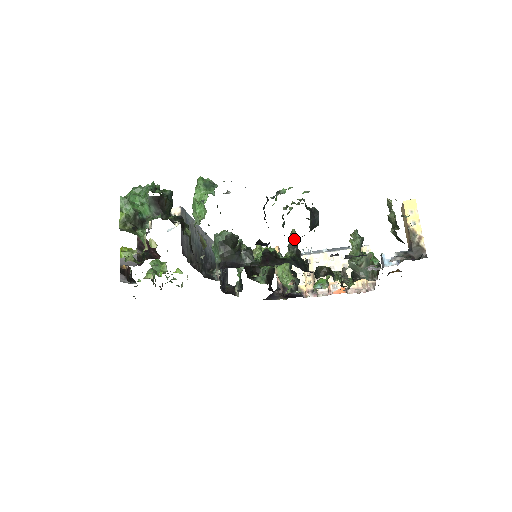
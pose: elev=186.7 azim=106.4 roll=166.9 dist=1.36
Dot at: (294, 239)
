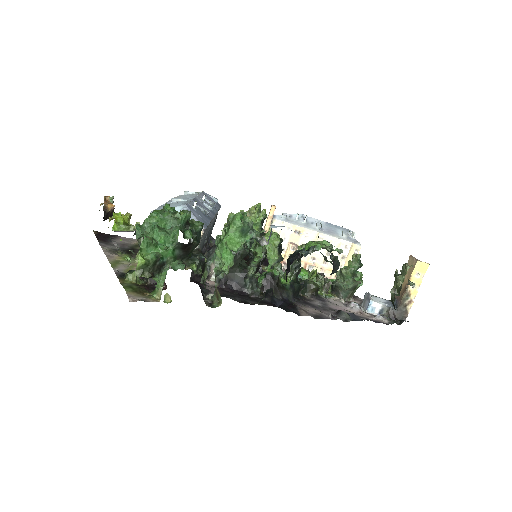
Dot at: occluded
